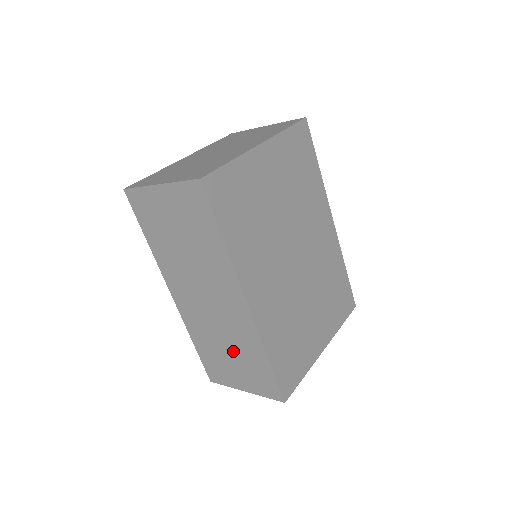
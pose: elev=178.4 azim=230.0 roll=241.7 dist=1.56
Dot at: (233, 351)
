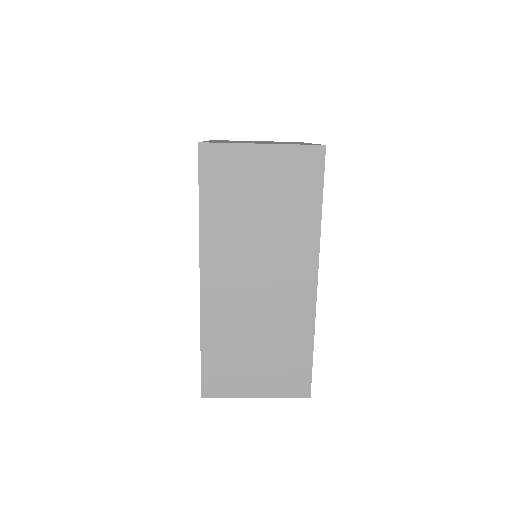
Dot at: (265, 344)
